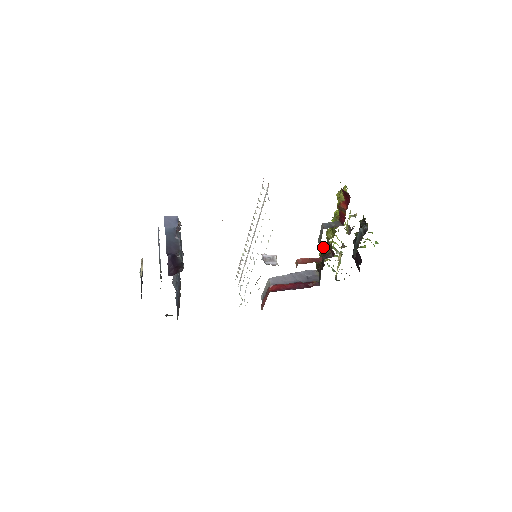
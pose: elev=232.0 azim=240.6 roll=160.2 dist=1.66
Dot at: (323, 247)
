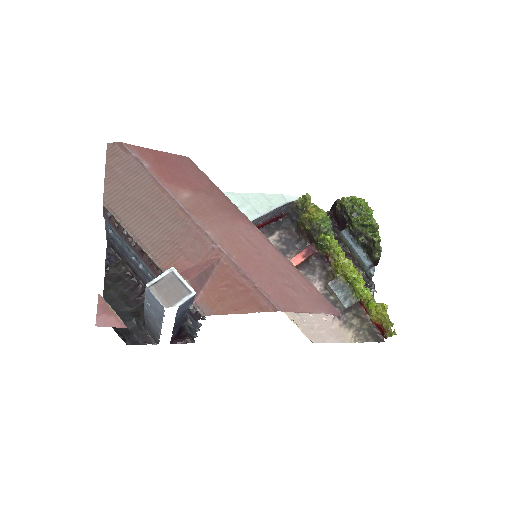
Dot at: (324, 245)
